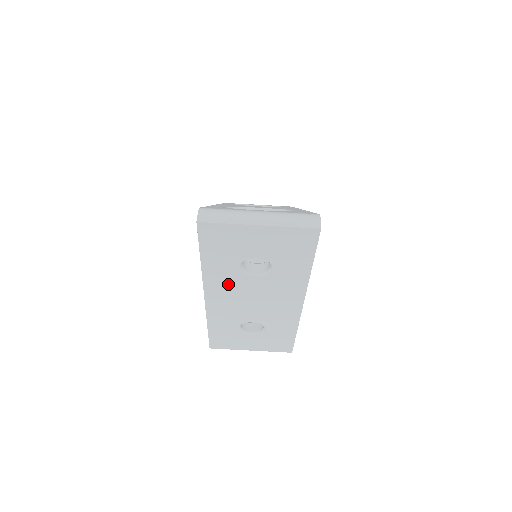
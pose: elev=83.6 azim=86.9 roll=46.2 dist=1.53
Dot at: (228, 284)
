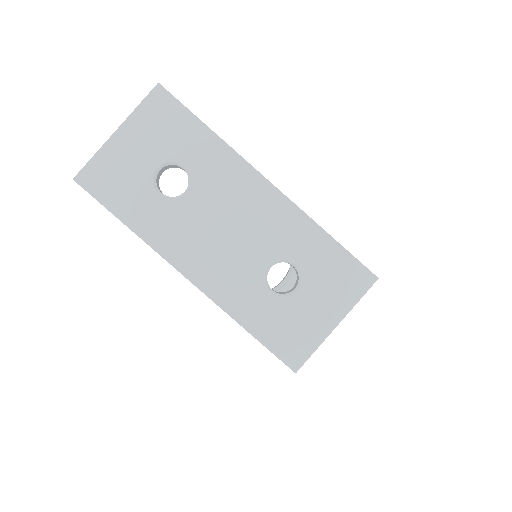
Dot at: (179, 231)
